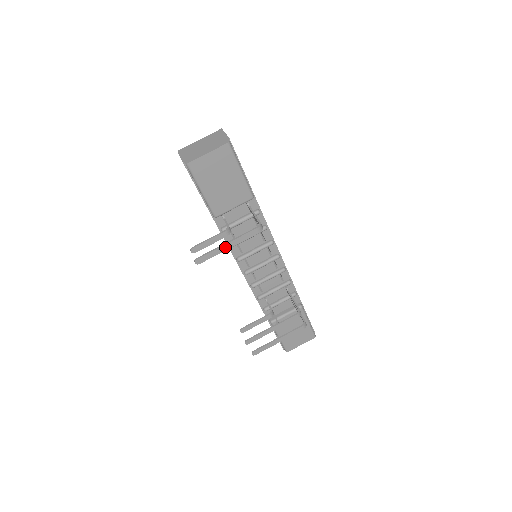
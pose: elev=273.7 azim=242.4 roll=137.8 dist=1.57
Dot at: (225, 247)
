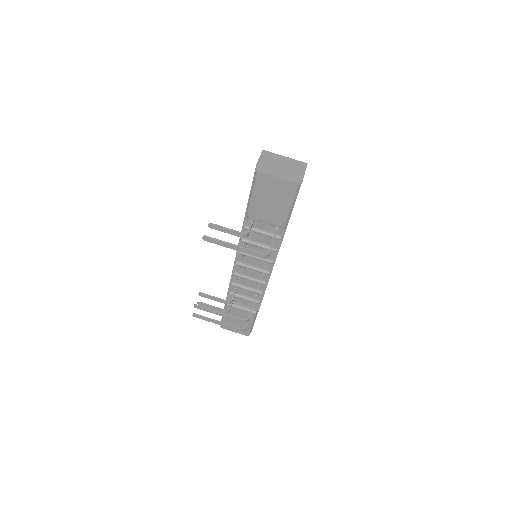
Dot at: (231, 246)
